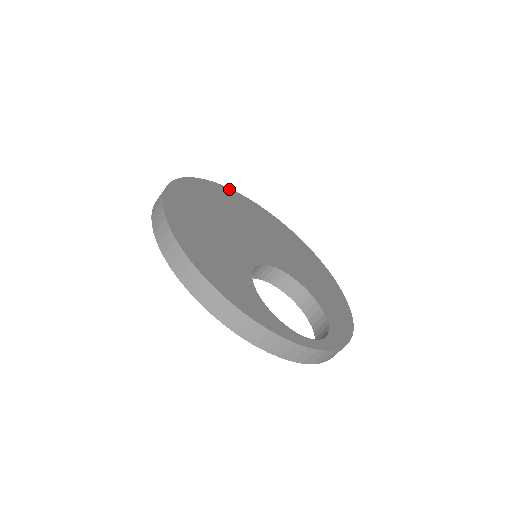
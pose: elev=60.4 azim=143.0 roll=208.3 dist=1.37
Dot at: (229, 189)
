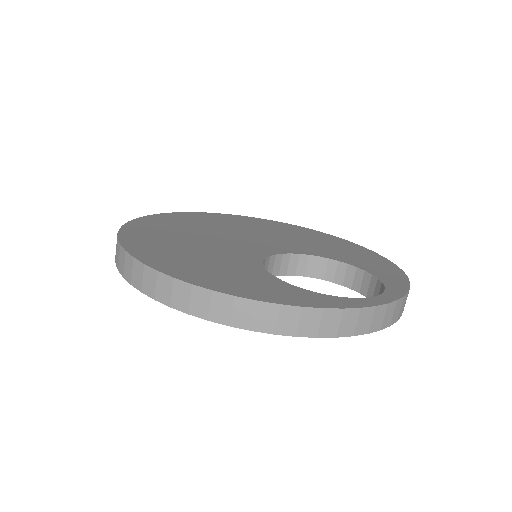
Dot at: (188, 213)
